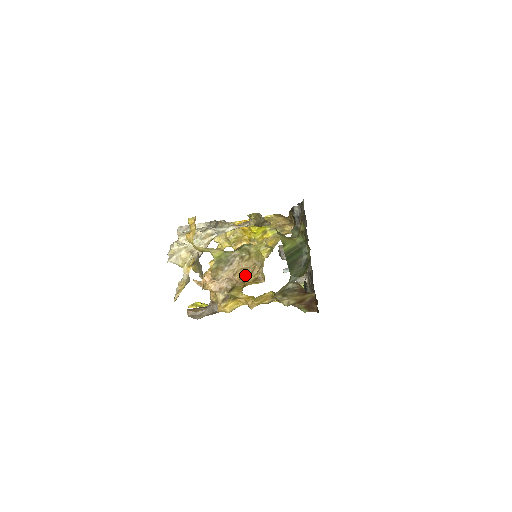
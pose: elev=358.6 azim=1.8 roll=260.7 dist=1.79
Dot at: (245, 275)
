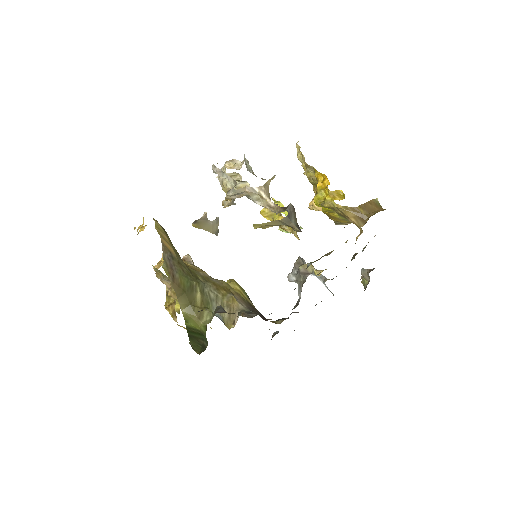
Dot at: occluded
